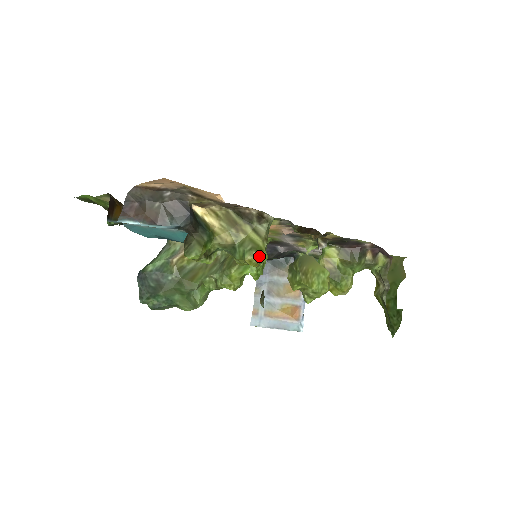
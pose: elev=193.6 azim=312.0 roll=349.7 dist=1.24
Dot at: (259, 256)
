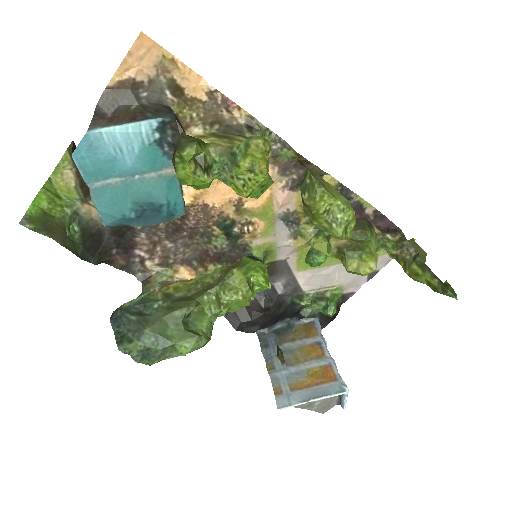
Dot at: (265, 140)
